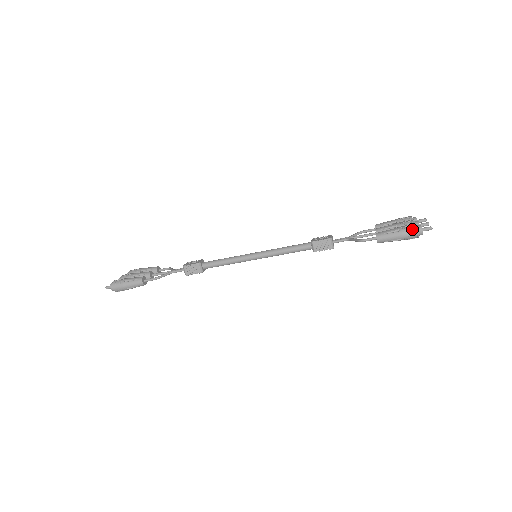
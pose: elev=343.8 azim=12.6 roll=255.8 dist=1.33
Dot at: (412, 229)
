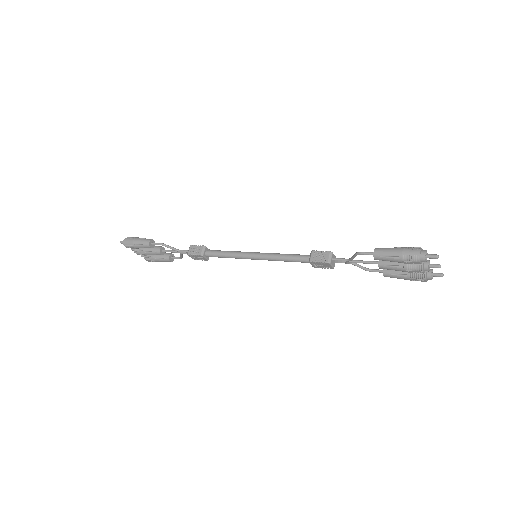
Dot at: (414, 248)
